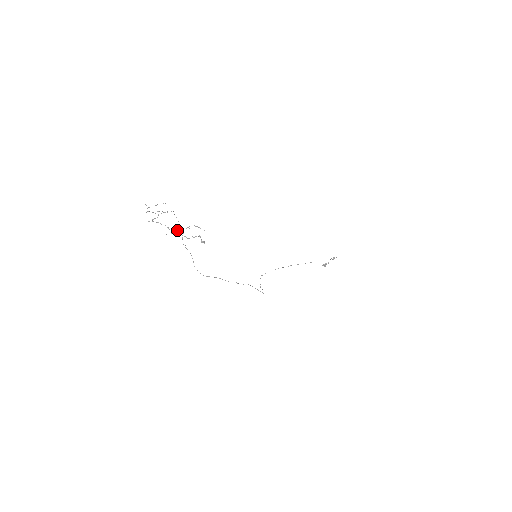
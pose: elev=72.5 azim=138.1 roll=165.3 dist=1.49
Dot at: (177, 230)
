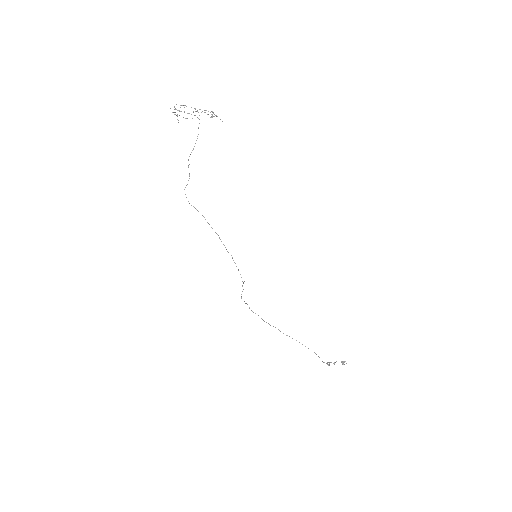
Dot at: occluded
